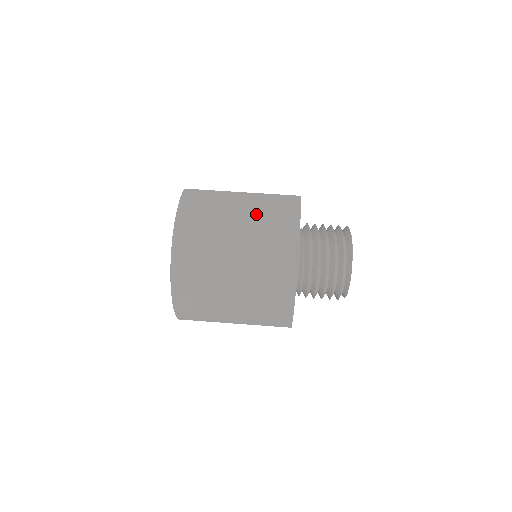
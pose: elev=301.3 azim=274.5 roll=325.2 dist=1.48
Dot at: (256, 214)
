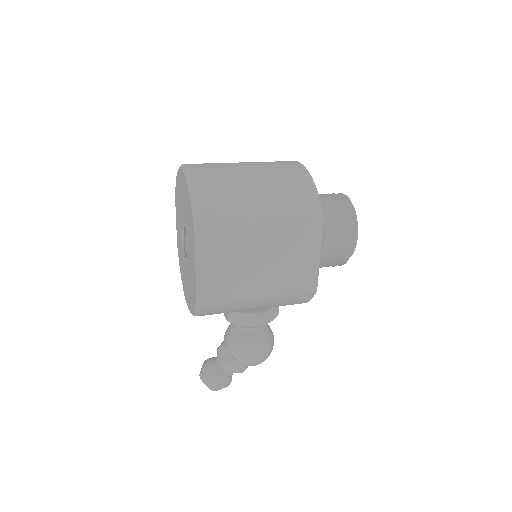
Dot at: occluded
